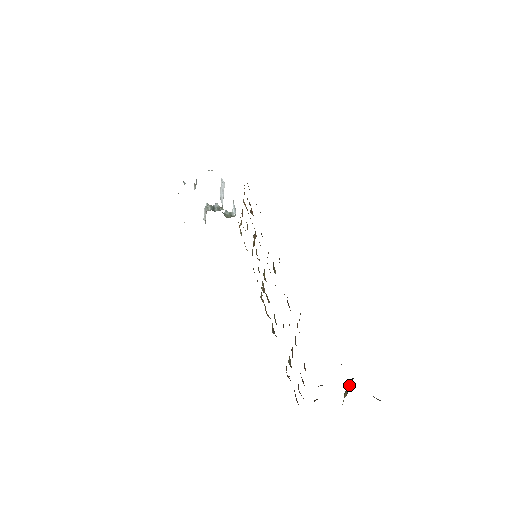
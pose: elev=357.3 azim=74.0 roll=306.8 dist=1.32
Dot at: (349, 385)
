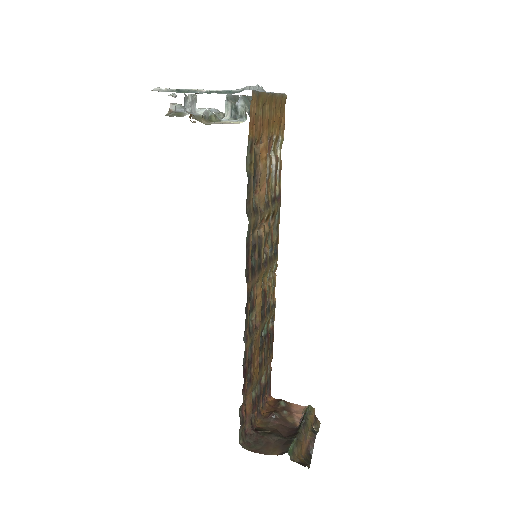
Dot at: (301, 420)
